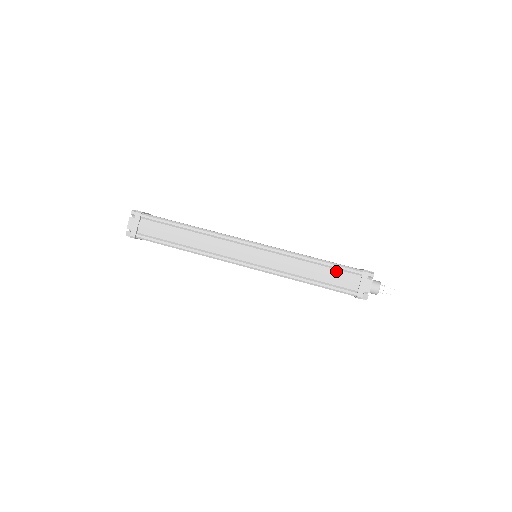
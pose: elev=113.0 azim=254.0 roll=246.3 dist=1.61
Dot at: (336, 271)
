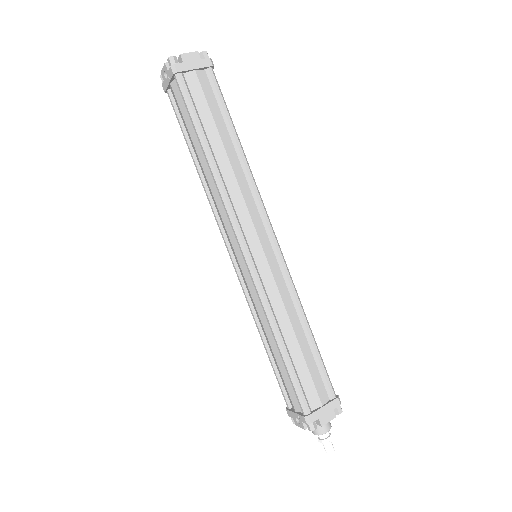
Dot at: (315, 366)
